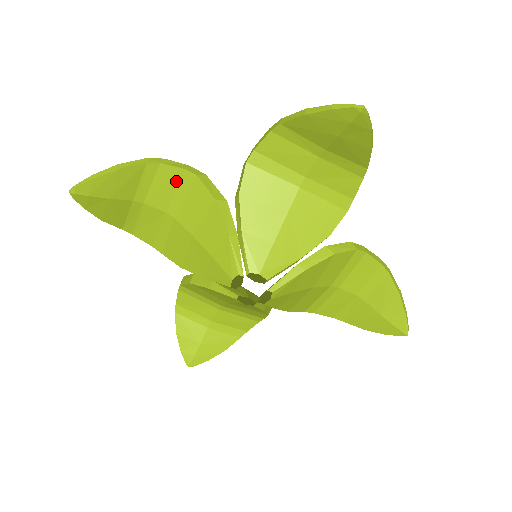
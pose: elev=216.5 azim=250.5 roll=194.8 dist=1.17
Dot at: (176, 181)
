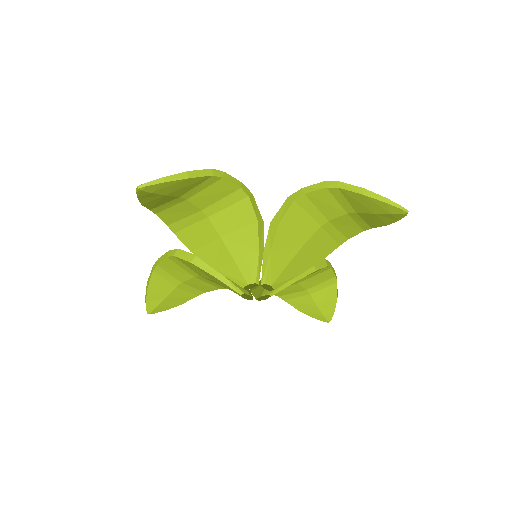
Dot at: (227, 193)
